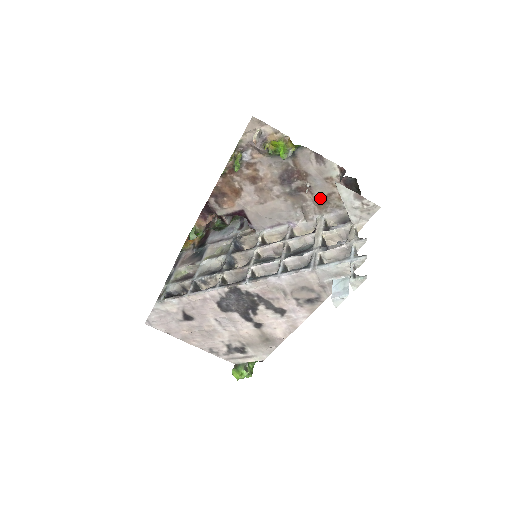
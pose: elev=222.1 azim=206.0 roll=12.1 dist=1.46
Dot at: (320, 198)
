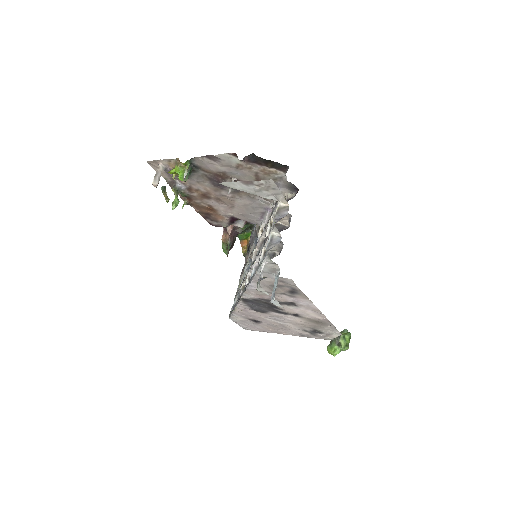
Dot at: occluded
